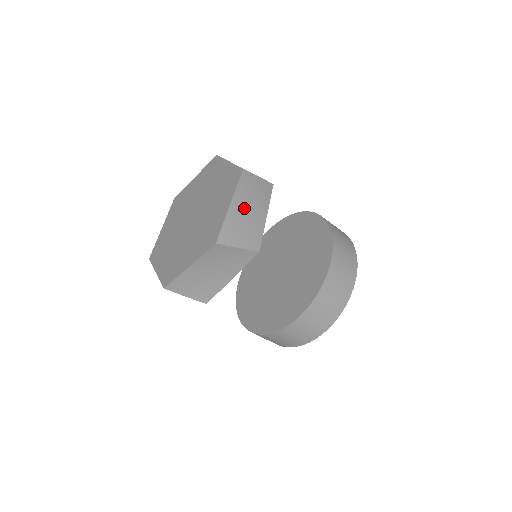
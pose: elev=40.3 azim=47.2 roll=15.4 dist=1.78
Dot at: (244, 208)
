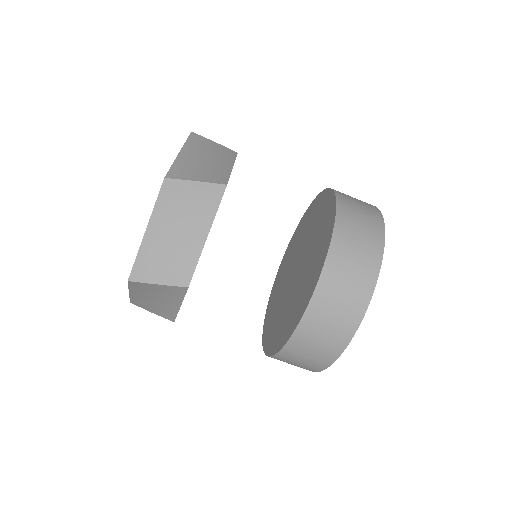
Dot at: (169, 231)
